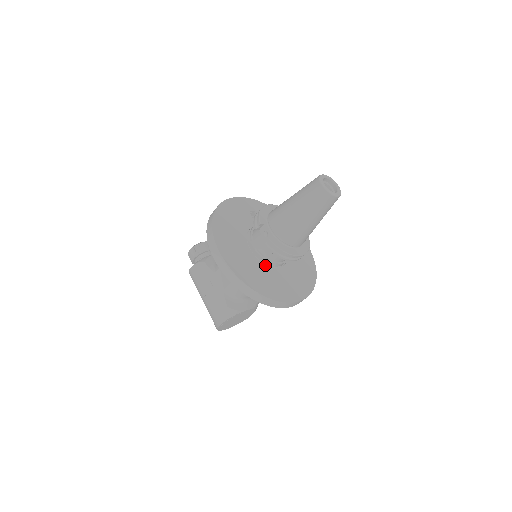
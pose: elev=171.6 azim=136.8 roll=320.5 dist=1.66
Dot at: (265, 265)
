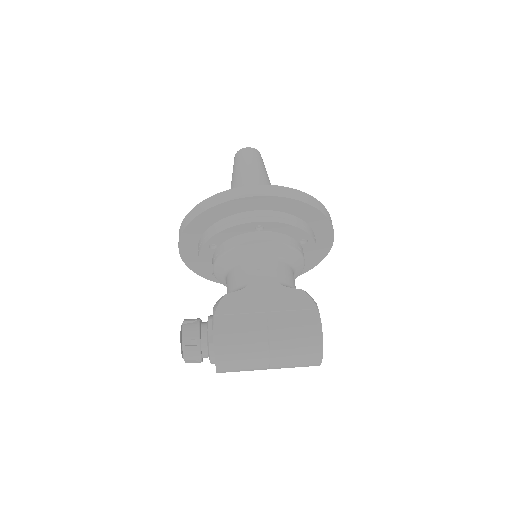
Dot at: occluded
